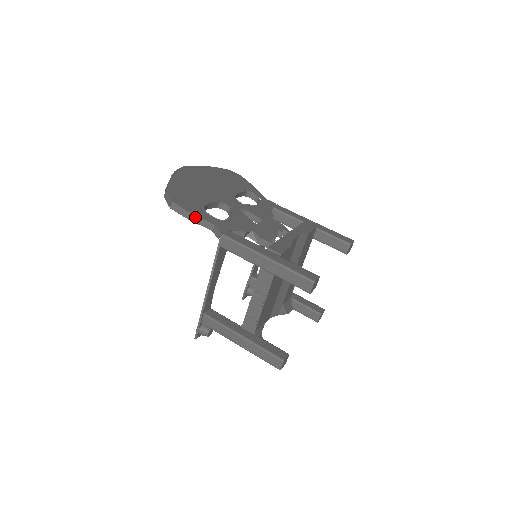
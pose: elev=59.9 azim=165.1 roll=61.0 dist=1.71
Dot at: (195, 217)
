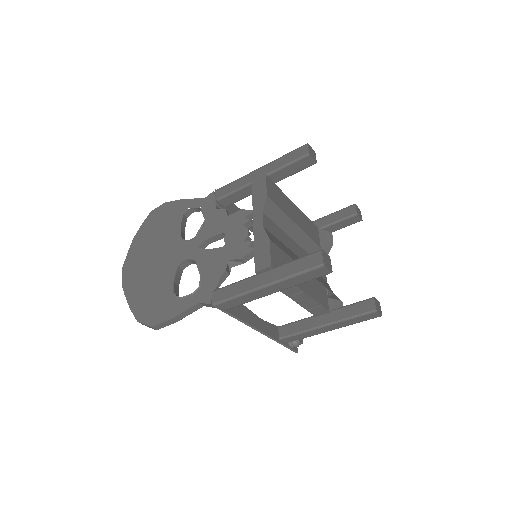
Dot at: (180, 316)
